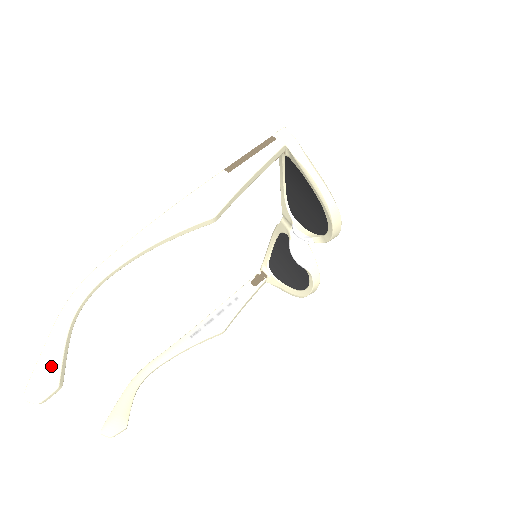
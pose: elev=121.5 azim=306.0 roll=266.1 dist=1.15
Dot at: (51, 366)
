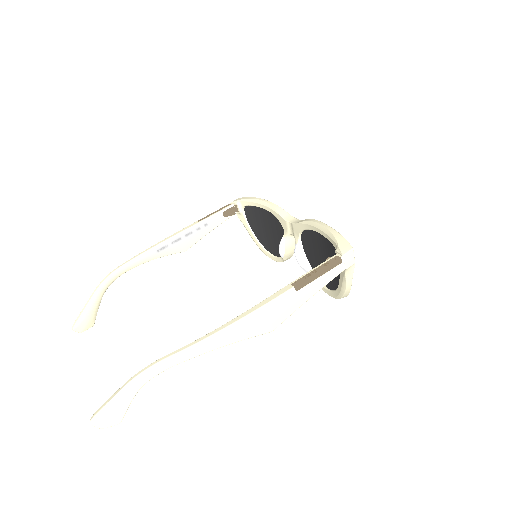
Dot at: (118, 411)
